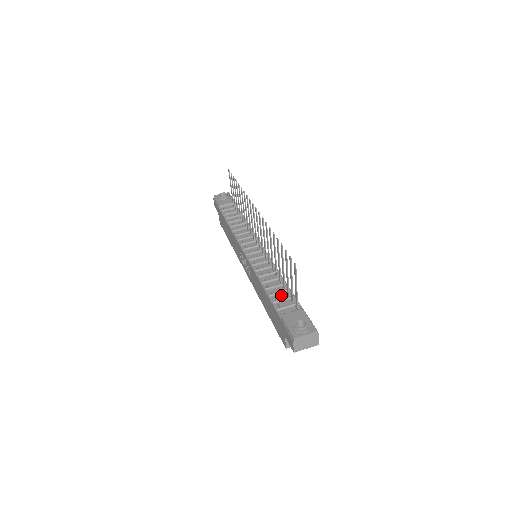
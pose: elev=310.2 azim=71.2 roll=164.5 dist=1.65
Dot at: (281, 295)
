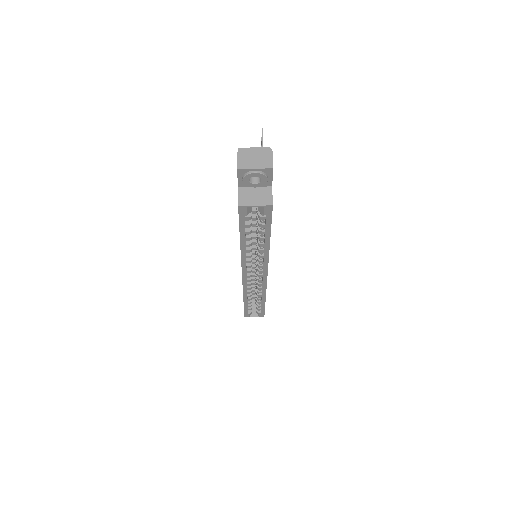
Dot at: occluded
